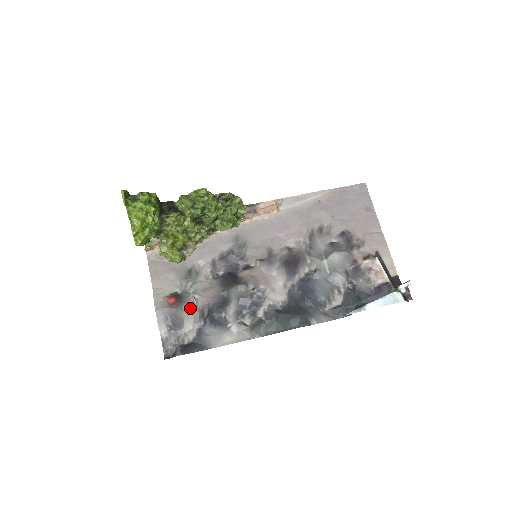
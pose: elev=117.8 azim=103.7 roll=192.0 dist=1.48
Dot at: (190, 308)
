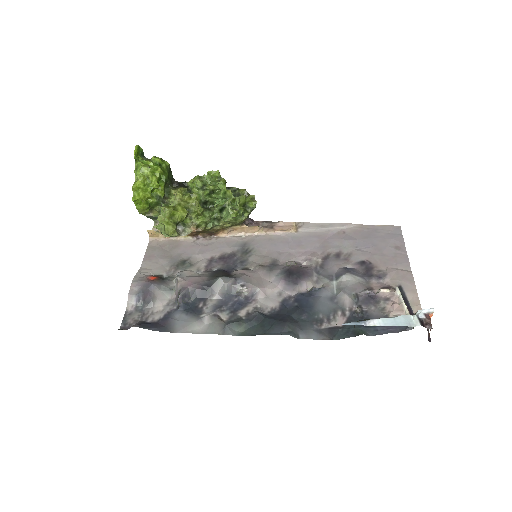
Dot at: (168, 289)
